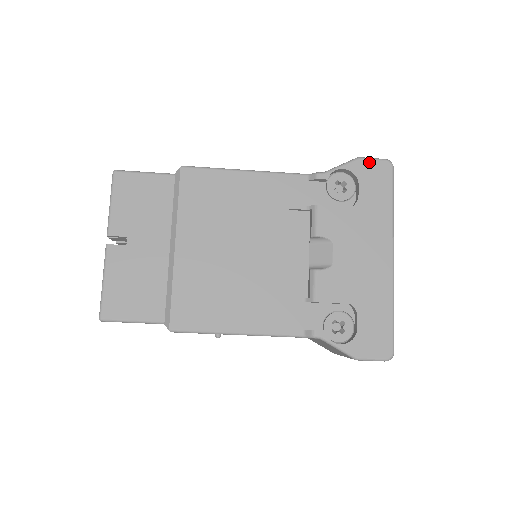
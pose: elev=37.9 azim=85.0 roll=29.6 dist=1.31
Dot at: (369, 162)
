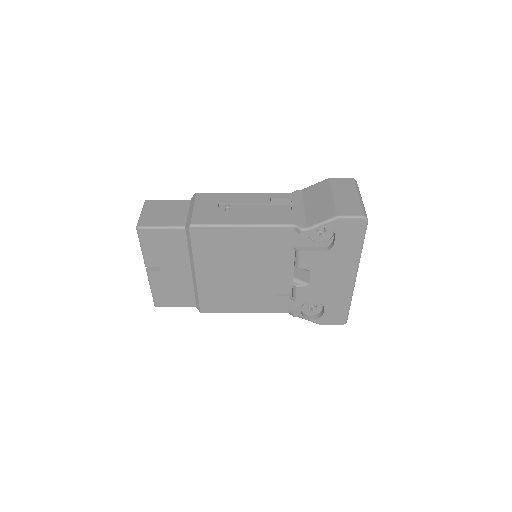
Dot at: (346, 221)
